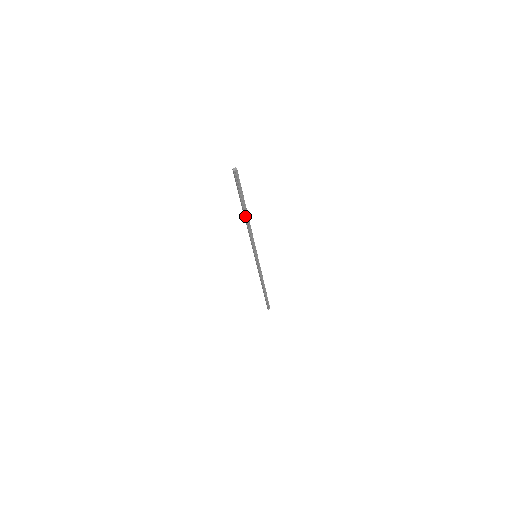
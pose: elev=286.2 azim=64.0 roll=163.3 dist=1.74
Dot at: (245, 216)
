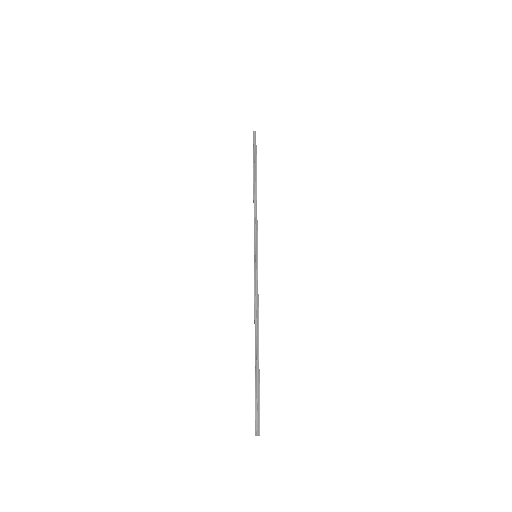
Dot at: (254, 182)
